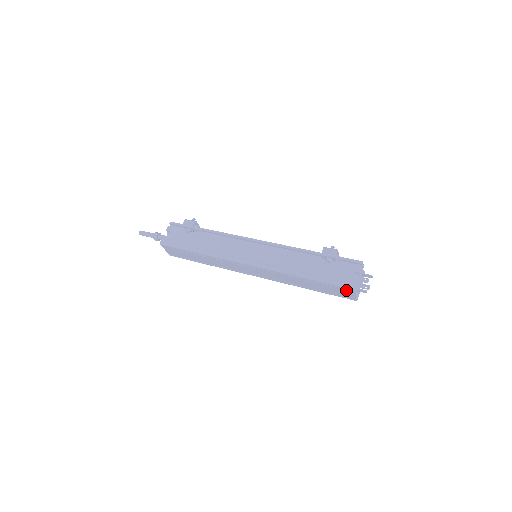
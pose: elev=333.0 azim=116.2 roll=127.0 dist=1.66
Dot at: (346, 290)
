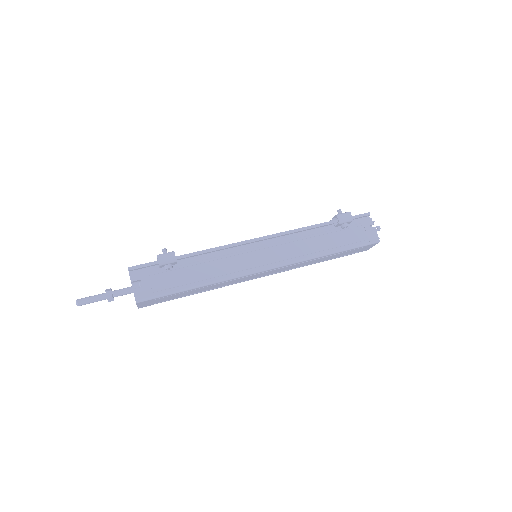
Dot at: (368, 246)
